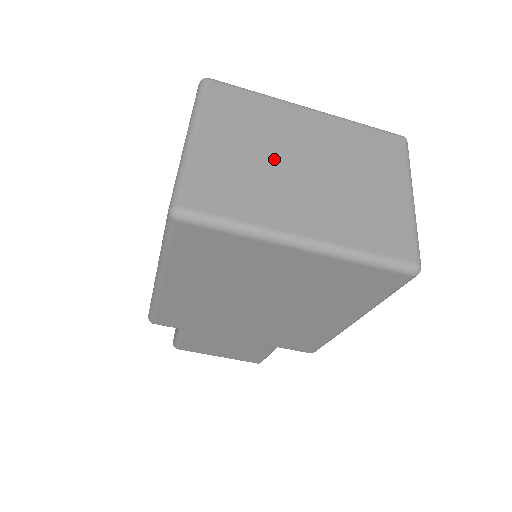
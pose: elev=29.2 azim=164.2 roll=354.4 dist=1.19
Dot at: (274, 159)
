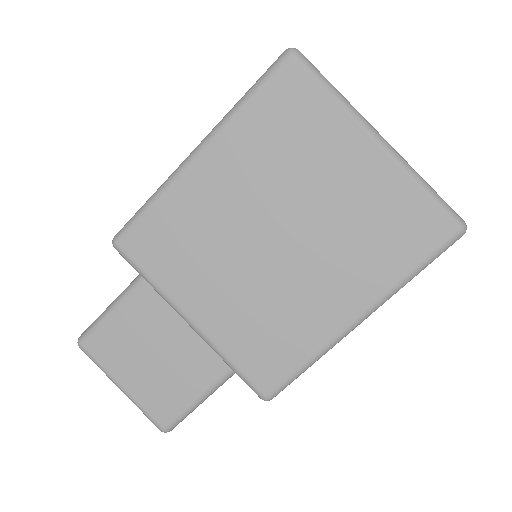
Dot at: occluded
